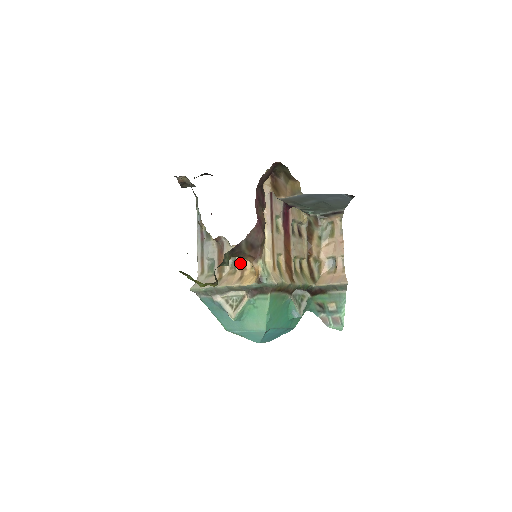
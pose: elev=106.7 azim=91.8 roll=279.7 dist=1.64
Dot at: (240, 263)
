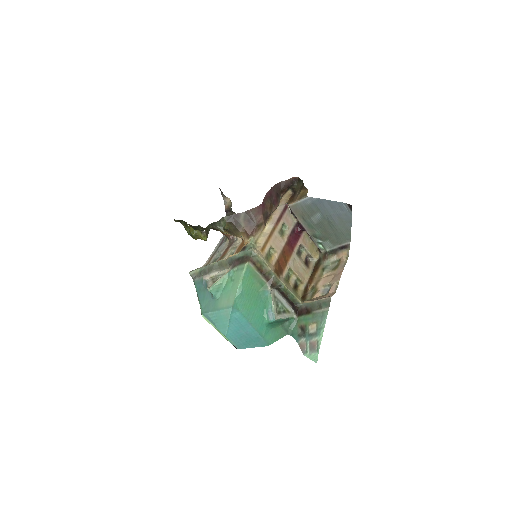
Dot at: (238, 249)
